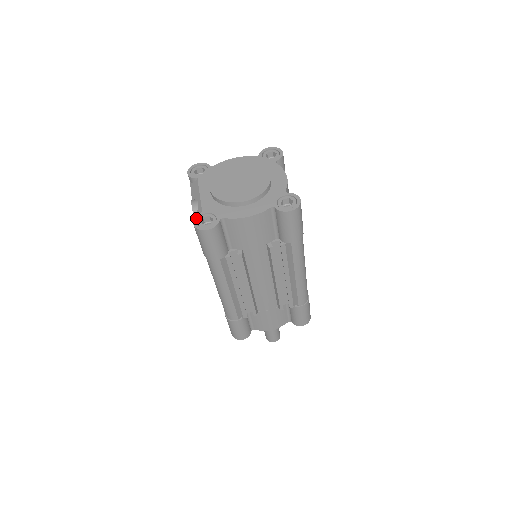
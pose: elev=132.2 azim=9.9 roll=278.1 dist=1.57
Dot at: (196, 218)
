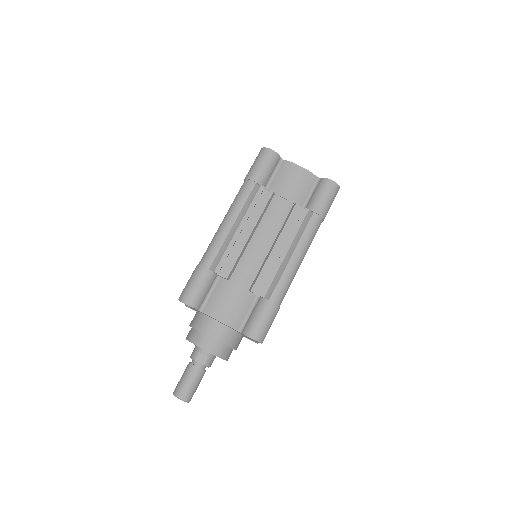
Dot at: occluded
